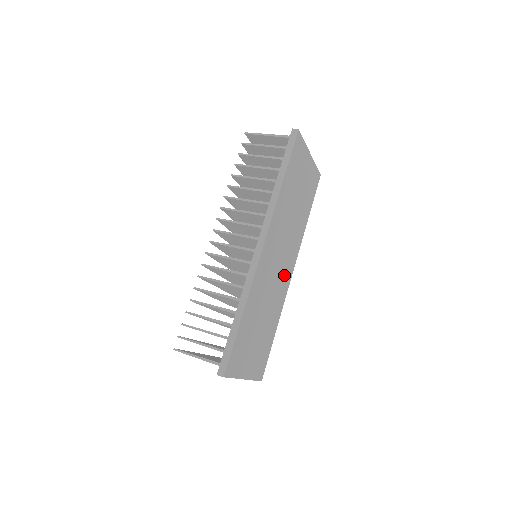
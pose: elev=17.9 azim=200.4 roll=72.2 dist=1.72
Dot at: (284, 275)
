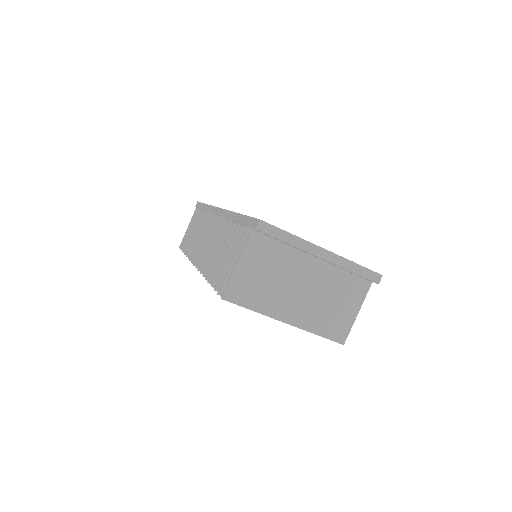
Dot at: occluded
